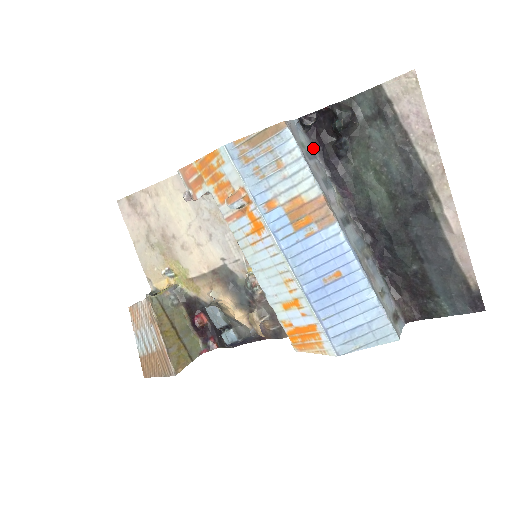
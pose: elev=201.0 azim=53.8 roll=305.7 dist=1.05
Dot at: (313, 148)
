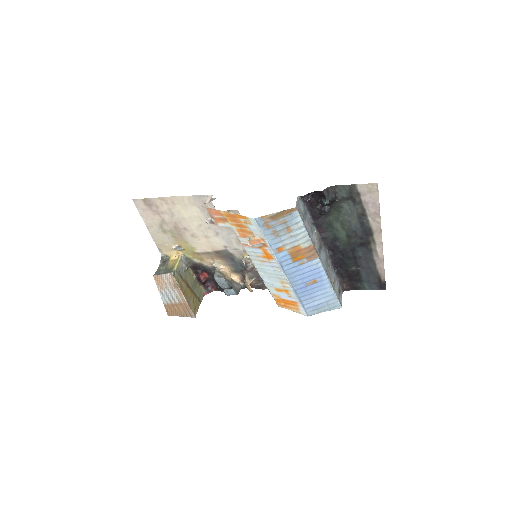
Dot at: (306, 208)
